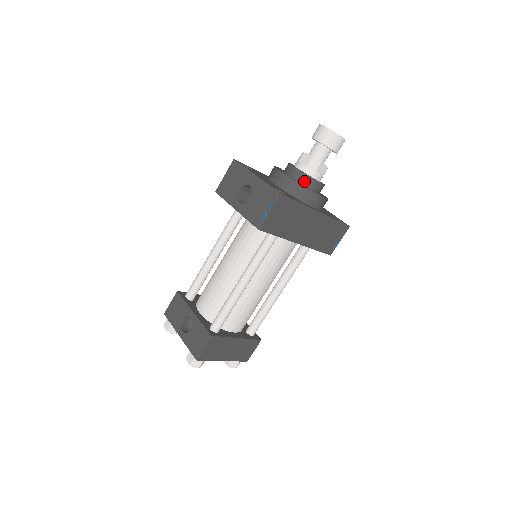
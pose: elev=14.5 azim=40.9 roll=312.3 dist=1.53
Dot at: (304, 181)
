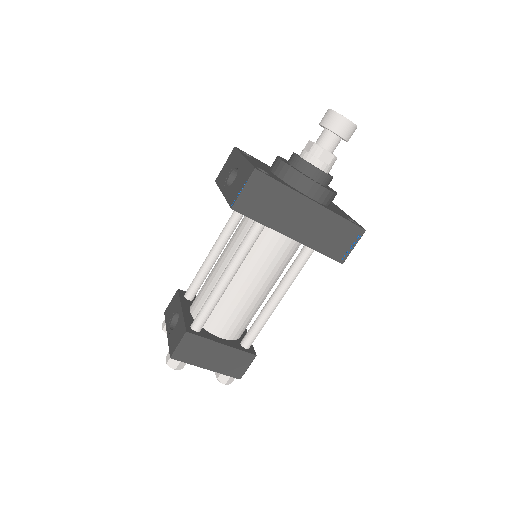
Dot at: (302, 168)
